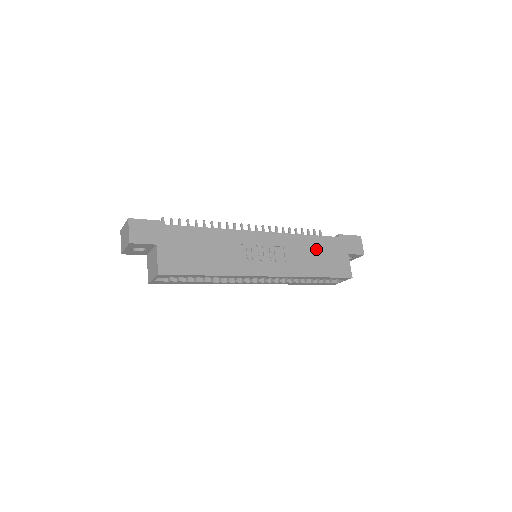
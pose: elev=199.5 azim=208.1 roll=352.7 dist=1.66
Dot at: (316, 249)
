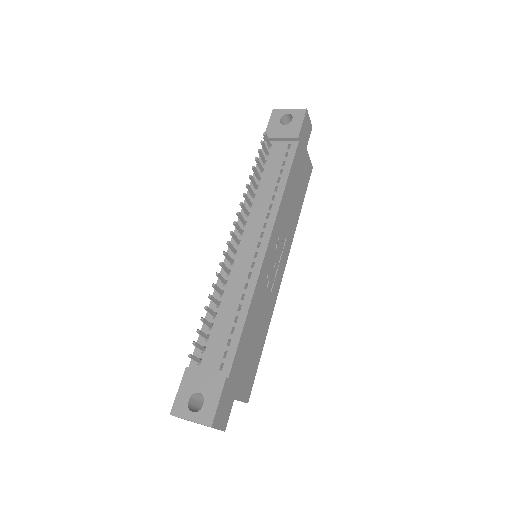
Dot at: (293, 186)
